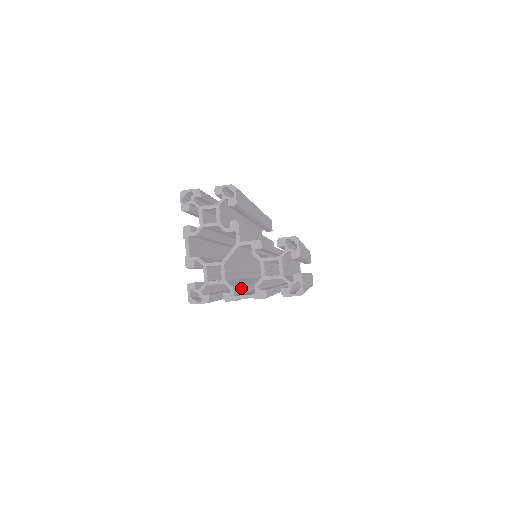
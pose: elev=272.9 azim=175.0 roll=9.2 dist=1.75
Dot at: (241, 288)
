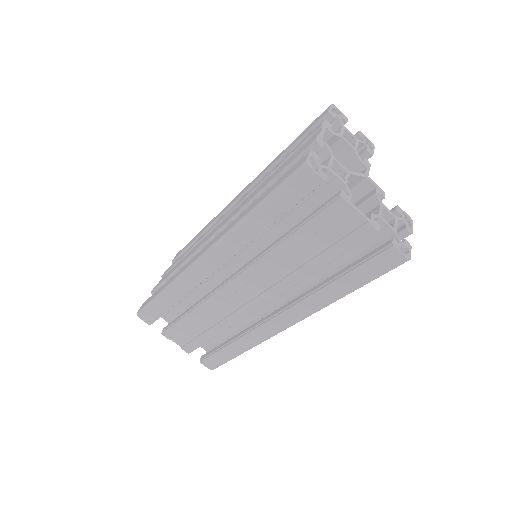
Dot at: occluded
